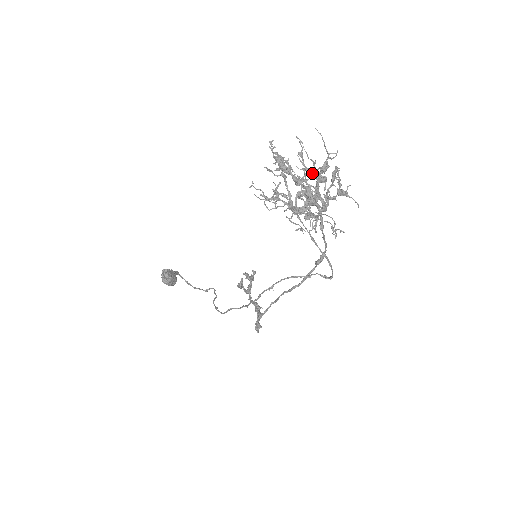
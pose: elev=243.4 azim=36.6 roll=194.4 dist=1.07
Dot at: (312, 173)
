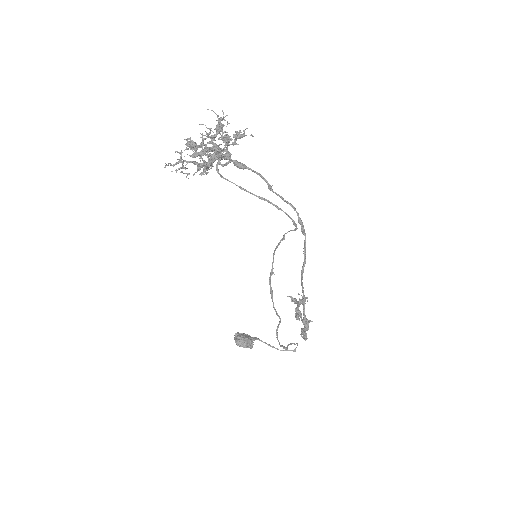
Dot at: occluded
